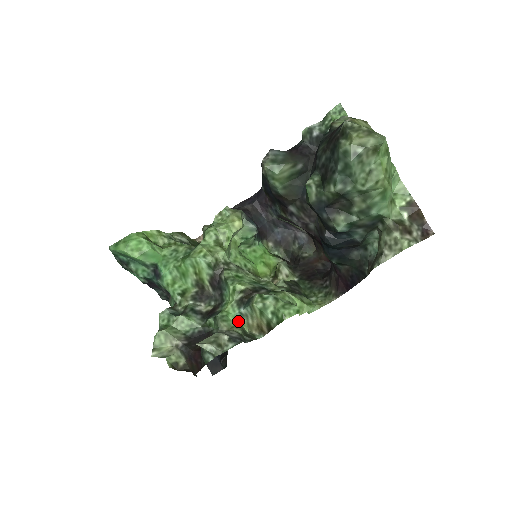
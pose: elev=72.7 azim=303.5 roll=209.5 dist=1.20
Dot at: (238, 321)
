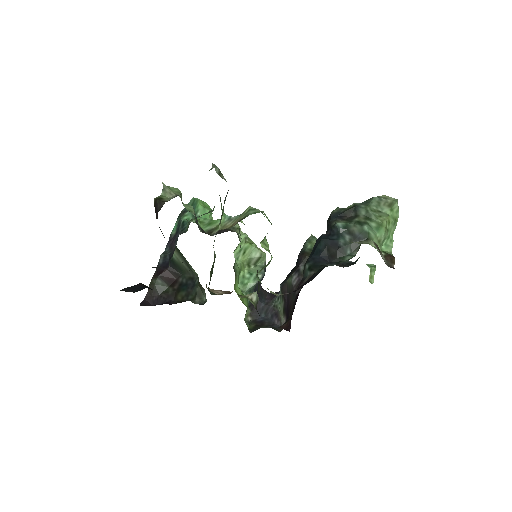
Dot at: (223, 218)
